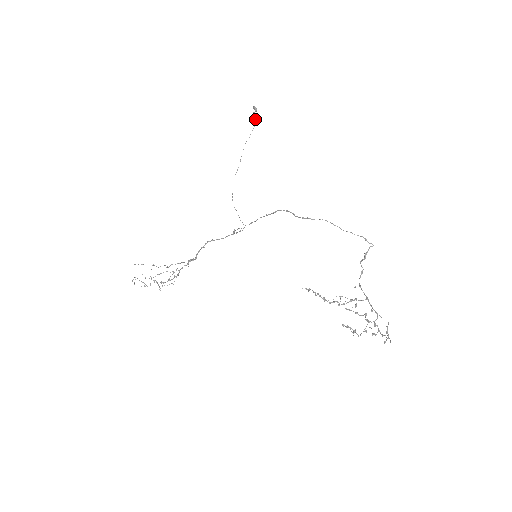
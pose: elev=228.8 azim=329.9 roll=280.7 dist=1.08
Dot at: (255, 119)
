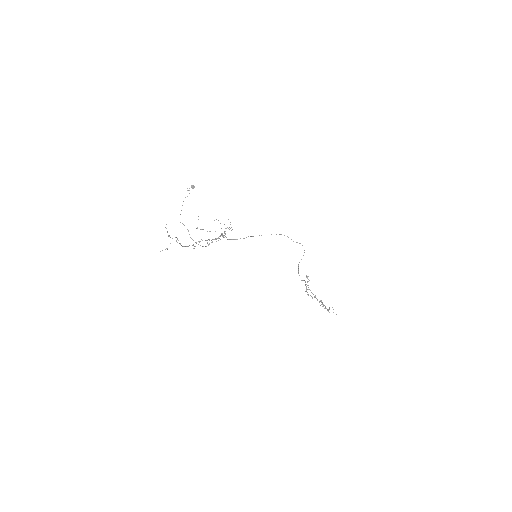
Dot at: occluded
